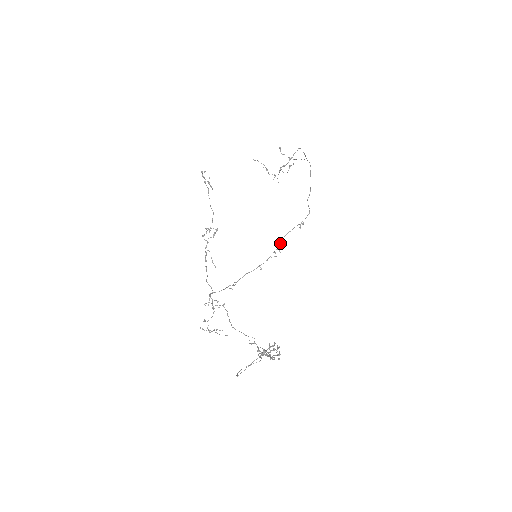
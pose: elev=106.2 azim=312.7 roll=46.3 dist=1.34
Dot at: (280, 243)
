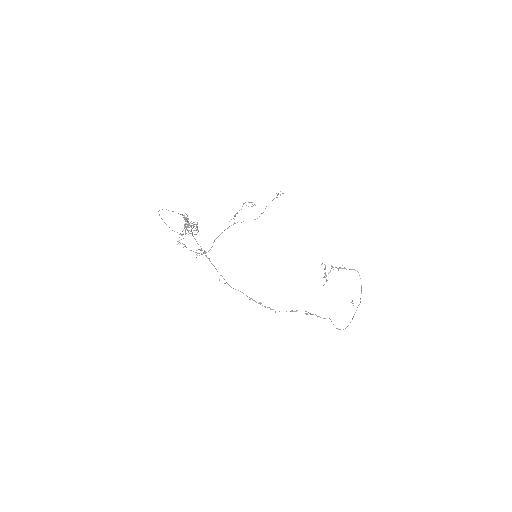
Dot at: occluded
